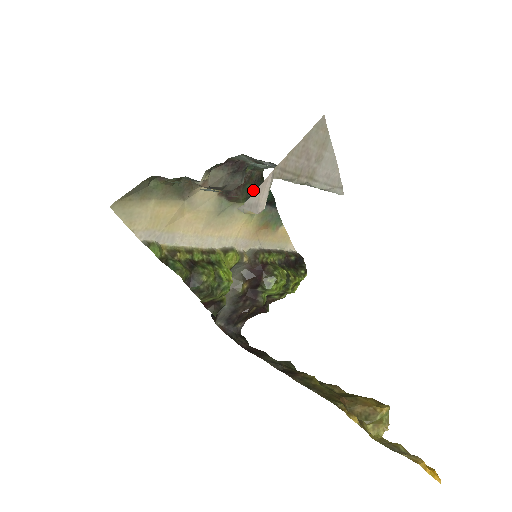
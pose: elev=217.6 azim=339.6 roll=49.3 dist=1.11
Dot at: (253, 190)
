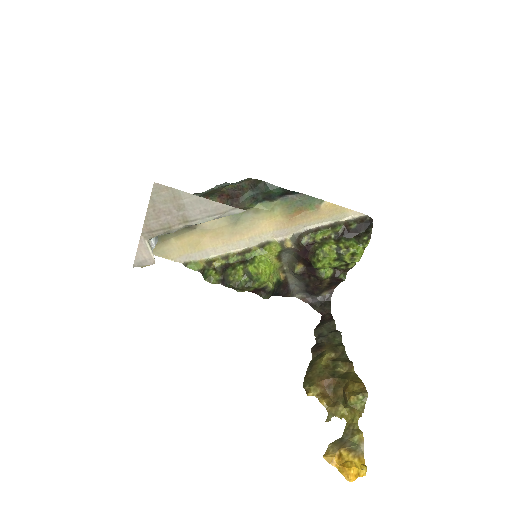
Dot at: (254, 195)
